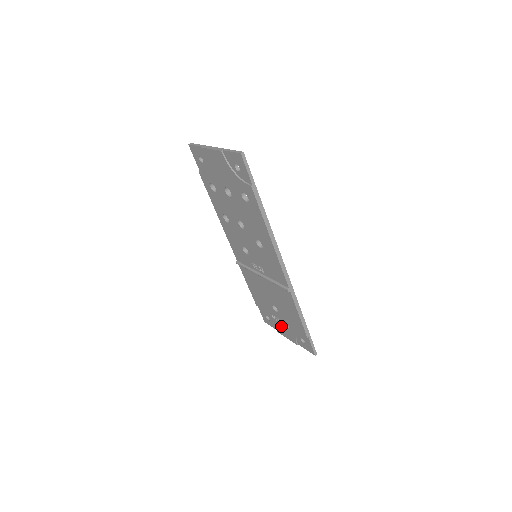
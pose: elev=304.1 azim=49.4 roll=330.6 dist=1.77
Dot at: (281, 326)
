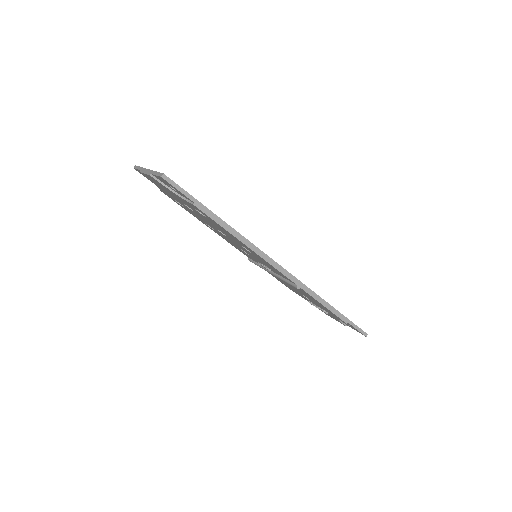
Dot at: occluded
